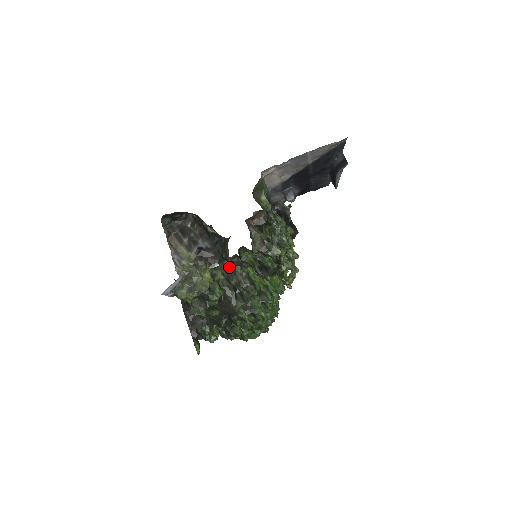
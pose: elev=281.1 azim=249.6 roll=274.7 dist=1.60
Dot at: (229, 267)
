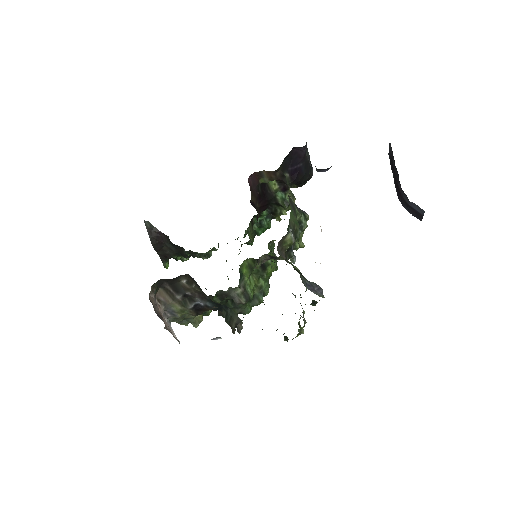
Dot at: (225, 293)
